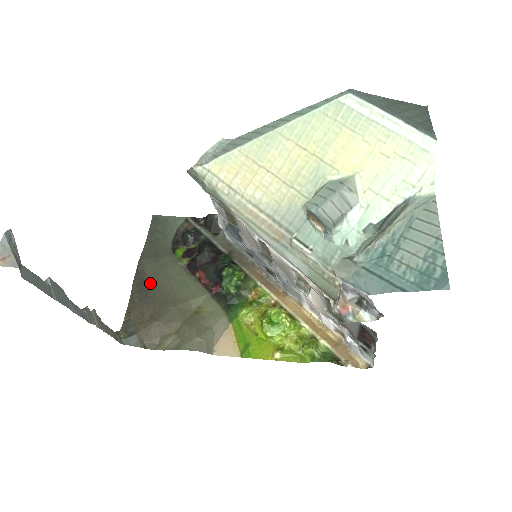
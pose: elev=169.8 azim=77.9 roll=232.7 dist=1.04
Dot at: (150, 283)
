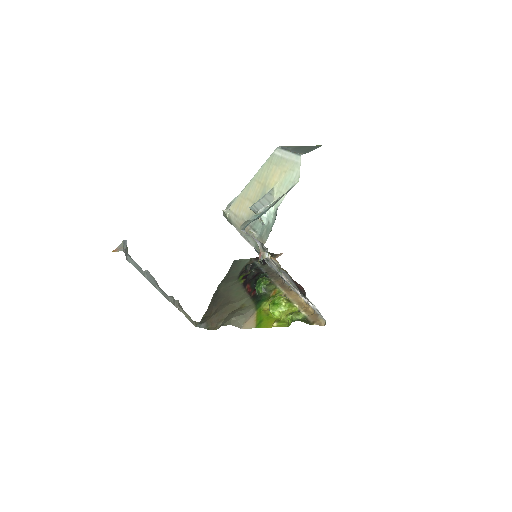
Dot at: (220, 295)
